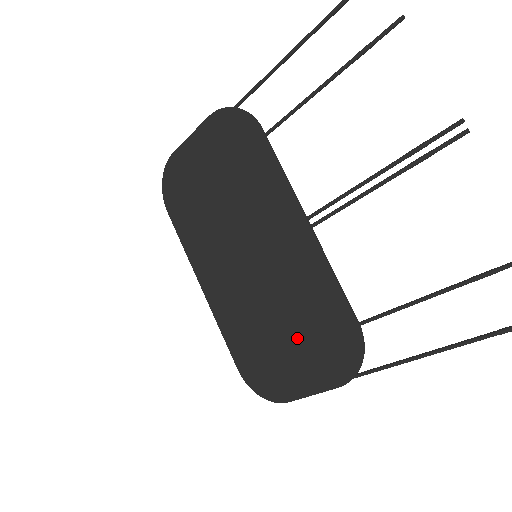
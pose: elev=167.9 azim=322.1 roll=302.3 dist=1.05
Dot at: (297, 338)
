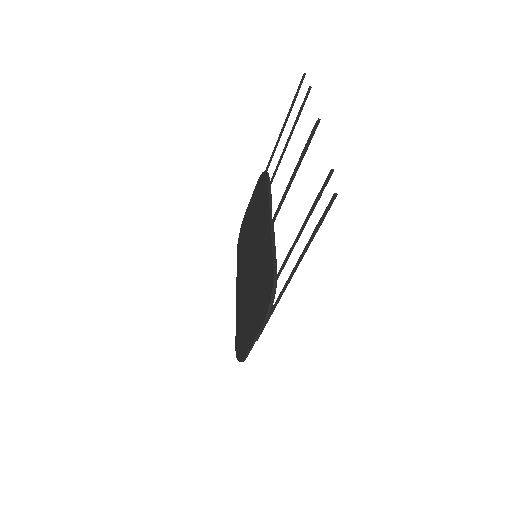
Dot at: (256, 300)
